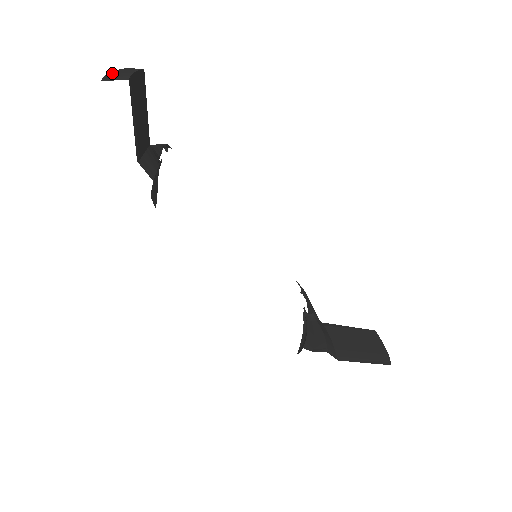
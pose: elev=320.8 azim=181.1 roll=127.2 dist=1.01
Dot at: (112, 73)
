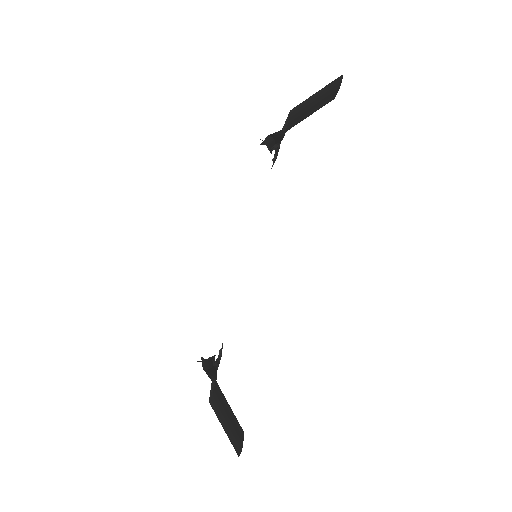
Dot at: occluded
